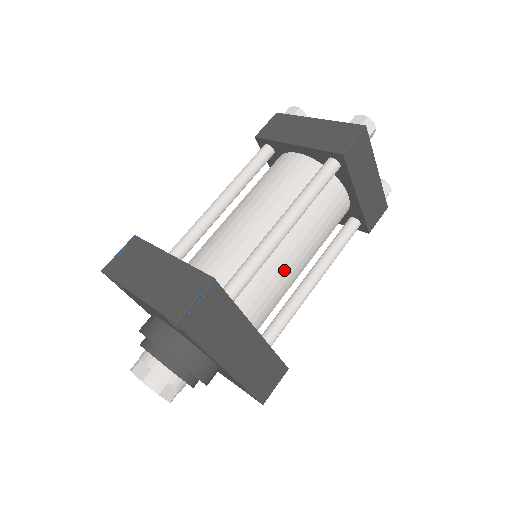
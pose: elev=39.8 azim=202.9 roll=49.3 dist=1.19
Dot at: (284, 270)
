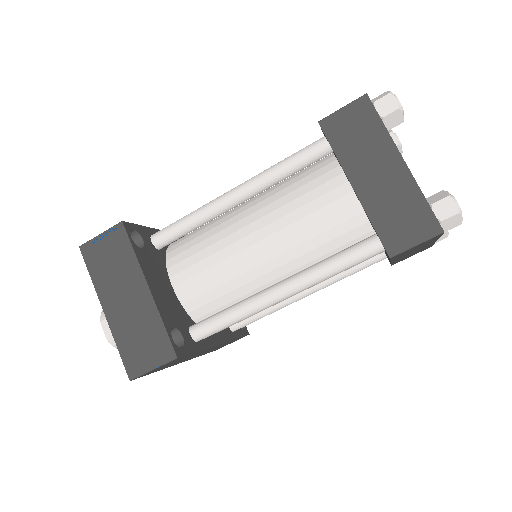
Dot at: occluded
